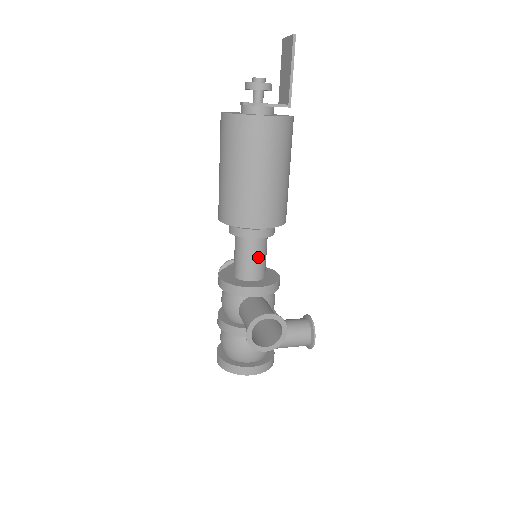
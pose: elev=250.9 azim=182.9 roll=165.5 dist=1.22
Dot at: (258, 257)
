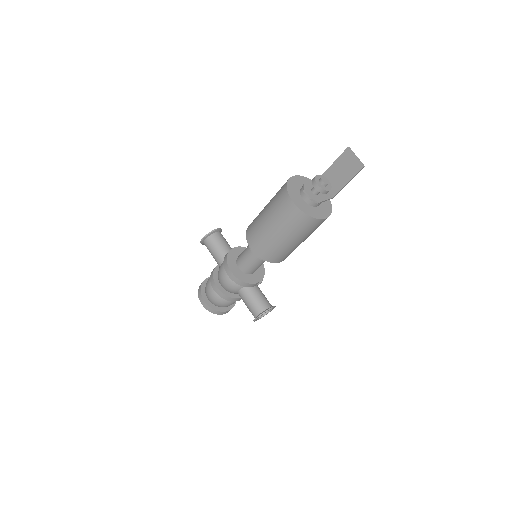
Dot at: occluded
